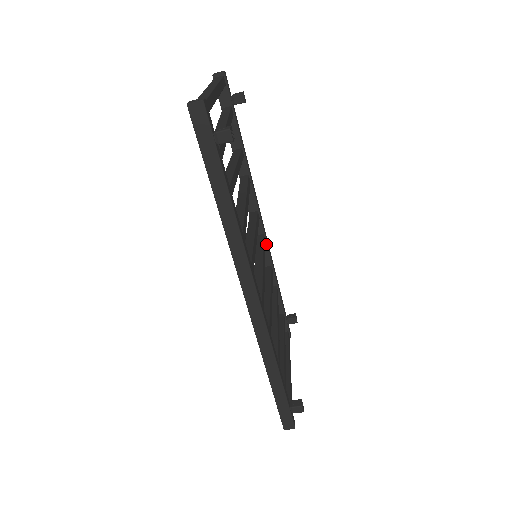
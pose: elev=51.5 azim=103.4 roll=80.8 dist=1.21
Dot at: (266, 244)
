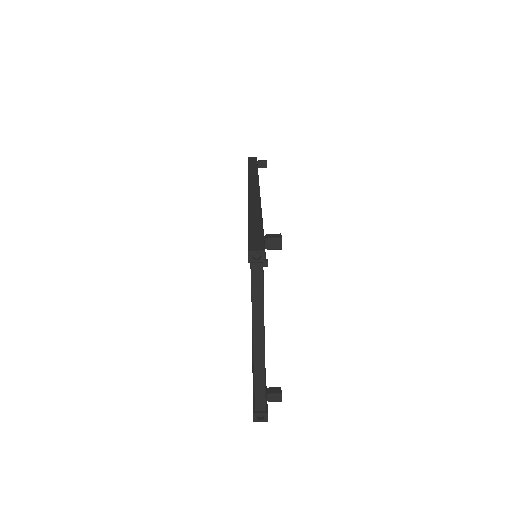
Dot at: occluded
